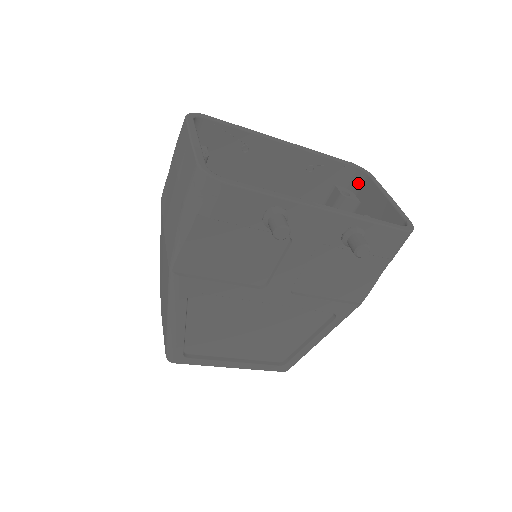
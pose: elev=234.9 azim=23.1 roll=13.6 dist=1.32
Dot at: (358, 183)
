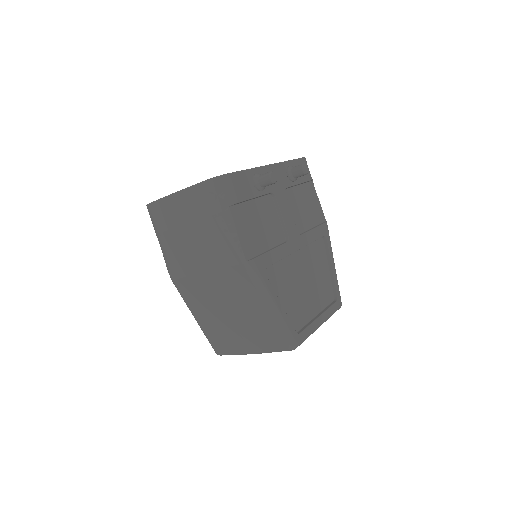
Dot at: occluded
